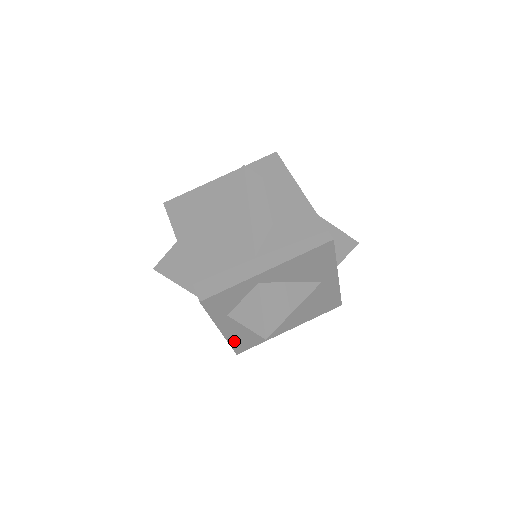
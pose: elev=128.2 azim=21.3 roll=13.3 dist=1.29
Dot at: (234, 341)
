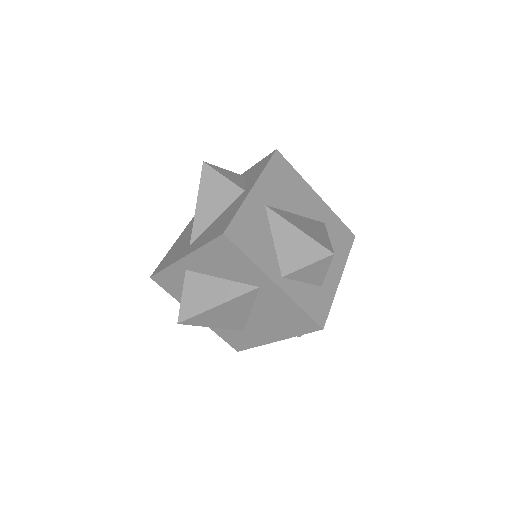
Dot at: (220, 333)
